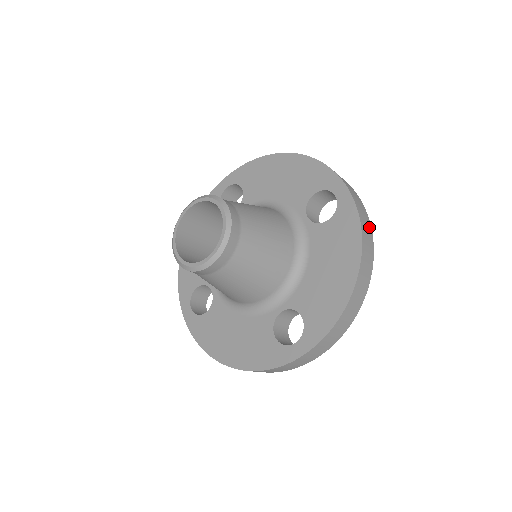
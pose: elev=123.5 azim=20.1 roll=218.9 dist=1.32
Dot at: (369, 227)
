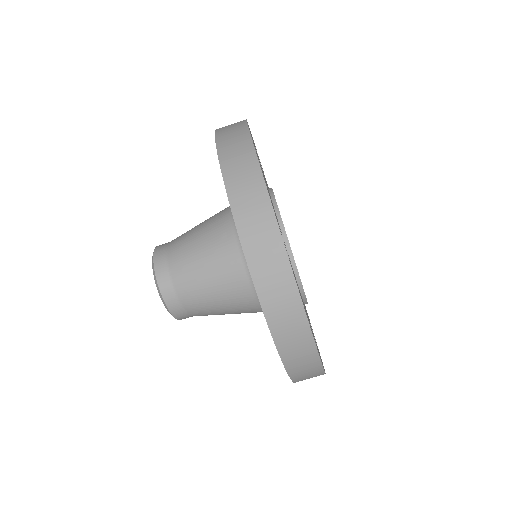
Dot at: (292, 298)
